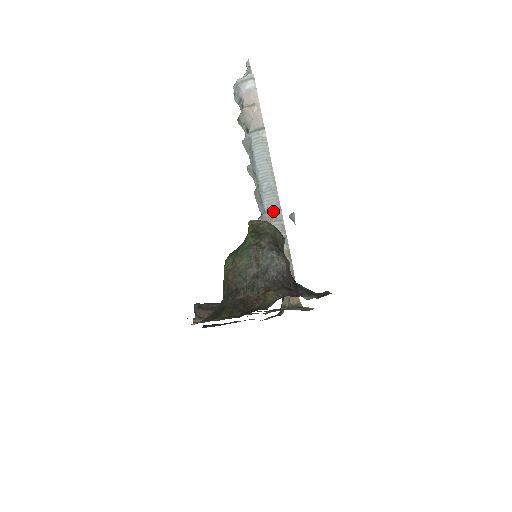
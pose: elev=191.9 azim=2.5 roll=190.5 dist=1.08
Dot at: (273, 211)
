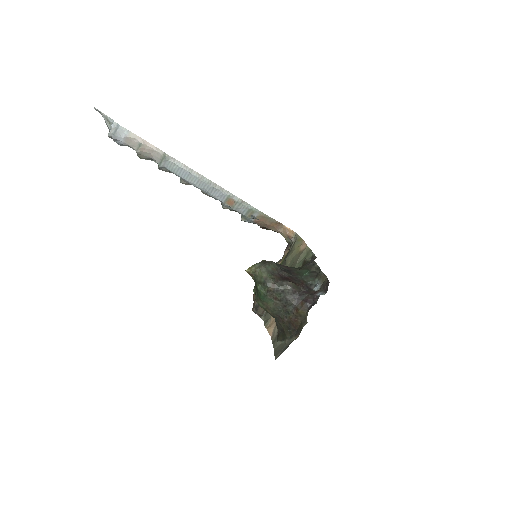
Dot at: (228, 200)
